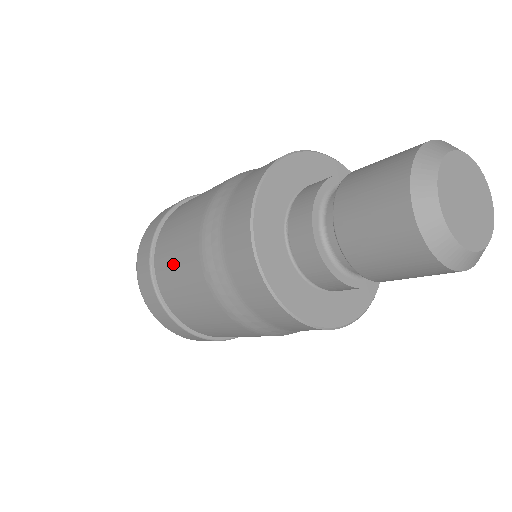
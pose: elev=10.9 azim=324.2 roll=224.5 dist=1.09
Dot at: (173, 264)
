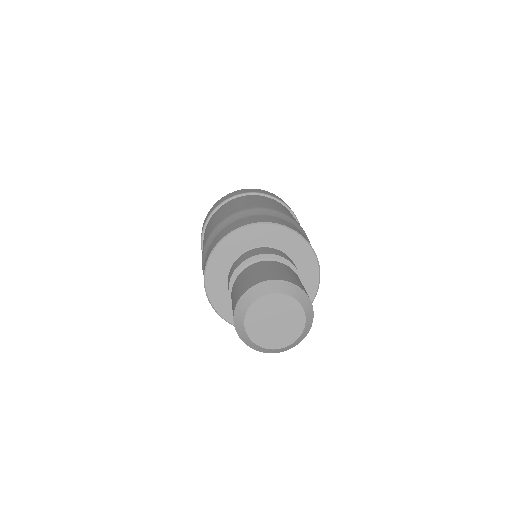
Dot at: occluded
